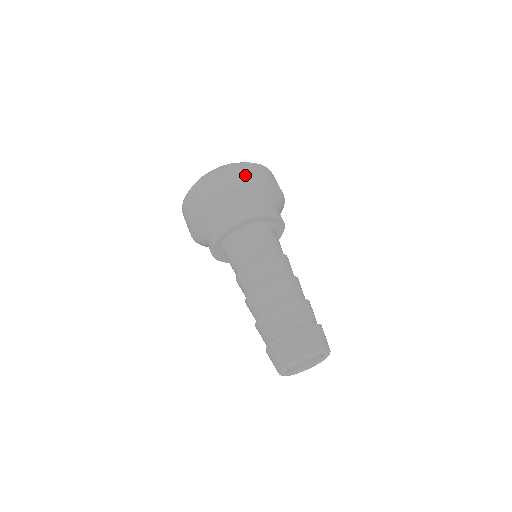
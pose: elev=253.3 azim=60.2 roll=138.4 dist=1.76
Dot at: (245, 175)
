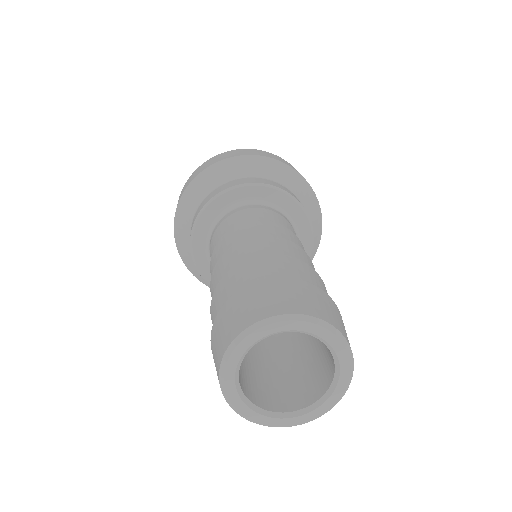
Dot at: (234, 153)
